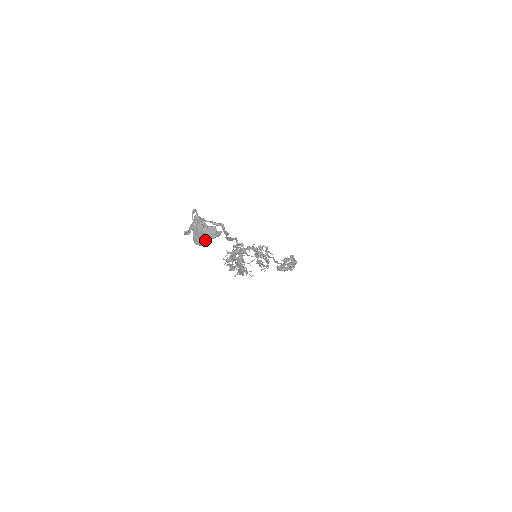
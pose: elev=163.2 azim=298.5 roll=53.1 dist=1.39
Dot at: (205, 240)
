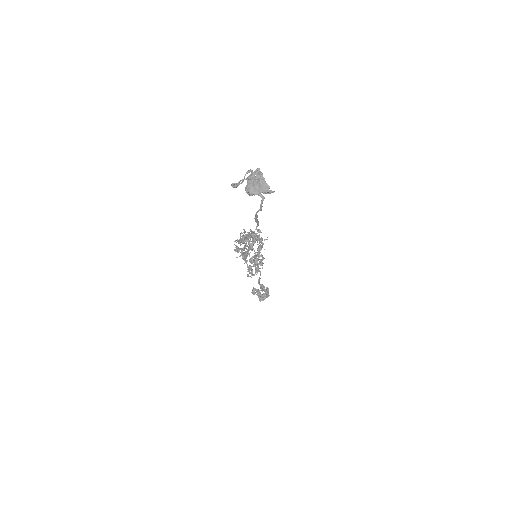
Dot at: (257, 191)
